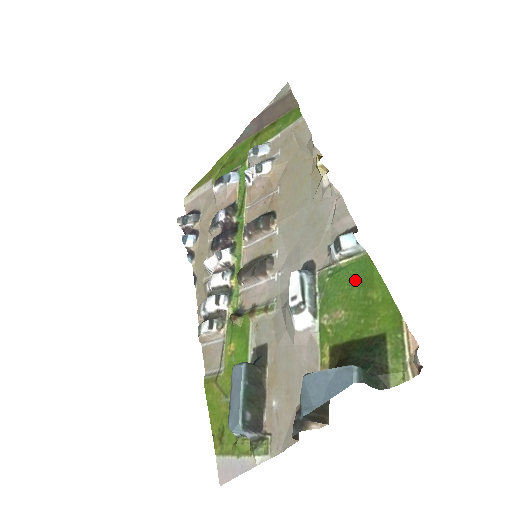
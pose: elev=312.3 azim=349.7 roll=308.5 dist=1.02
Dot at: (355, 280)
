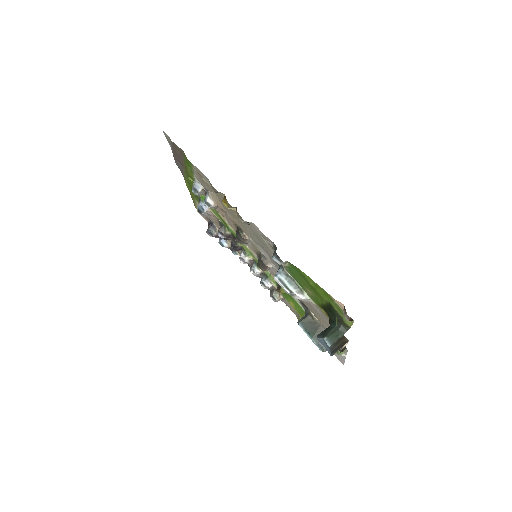
Dot at: (299, 275)
